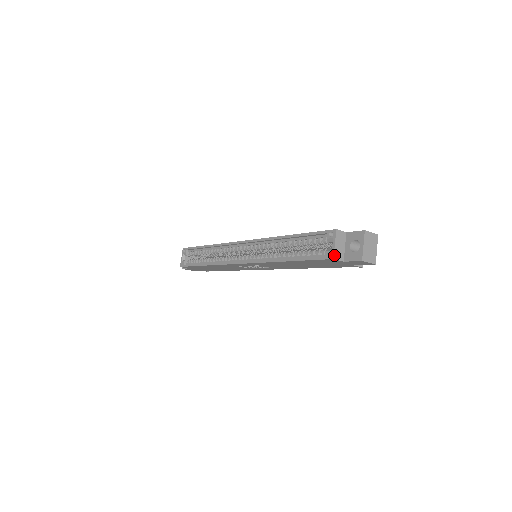
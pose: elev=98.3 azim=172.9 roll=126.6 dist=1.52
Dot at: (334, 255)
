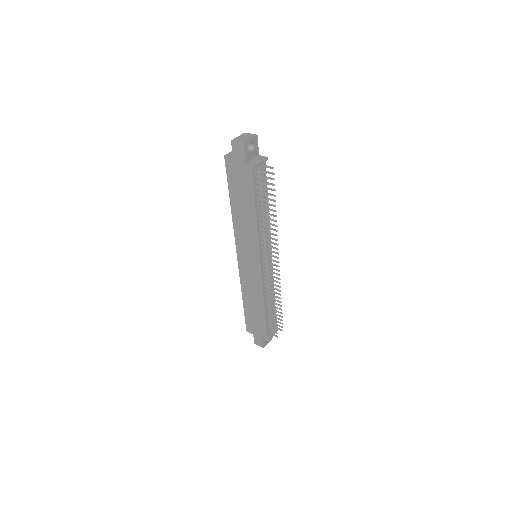
Dot at: (226, 155)
